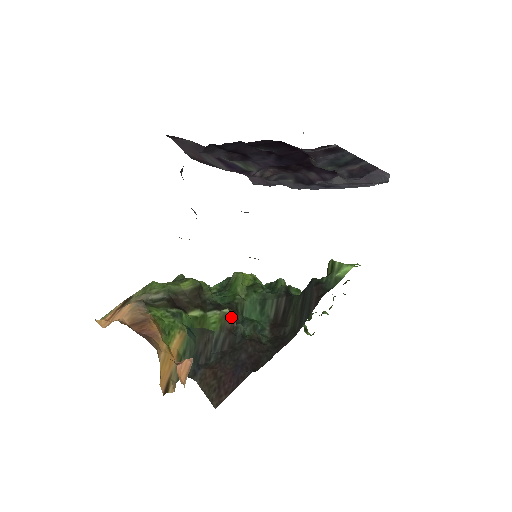
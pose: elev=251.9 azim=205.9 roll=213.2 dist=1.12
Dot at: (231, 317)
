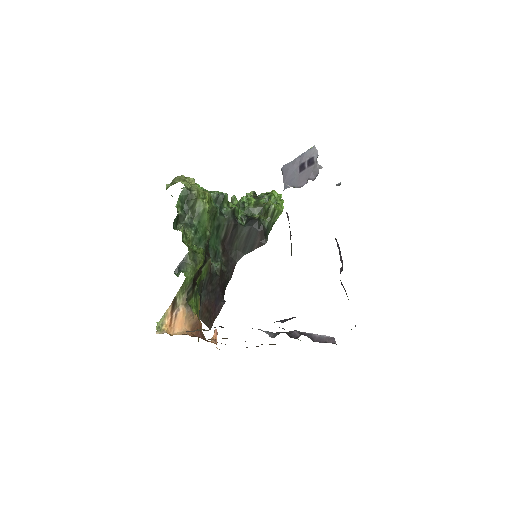
Dot at: occluded
